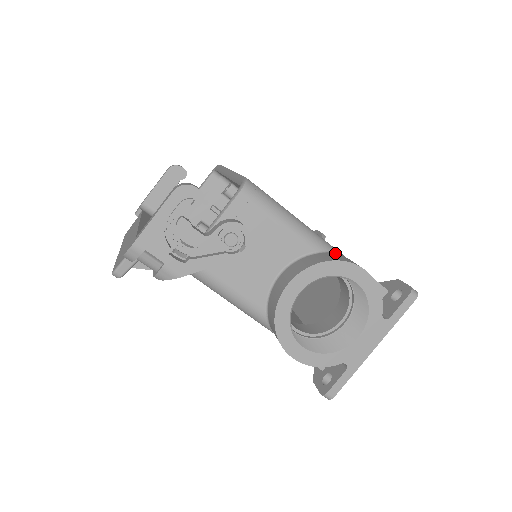
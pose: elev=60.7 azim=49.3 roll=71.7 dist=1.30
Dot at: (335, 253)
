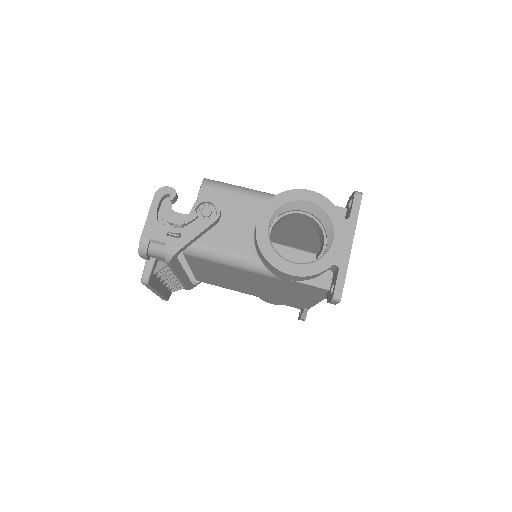
Dot at: occluded
